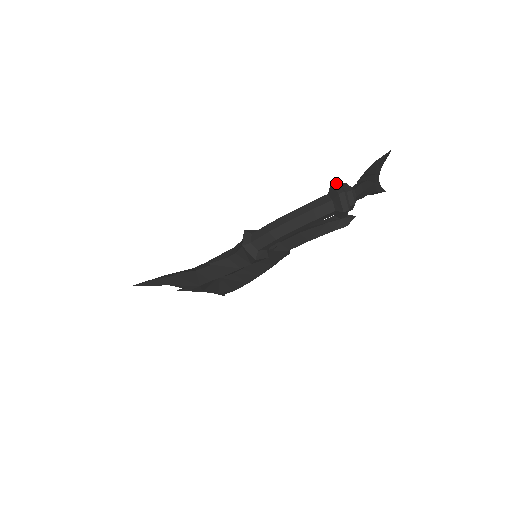
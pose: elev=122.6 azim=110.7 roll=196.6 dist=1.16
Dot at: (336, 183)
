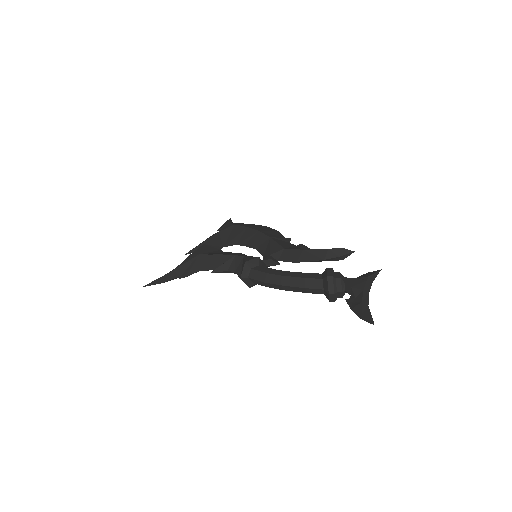
Dot at: (332, 278)
